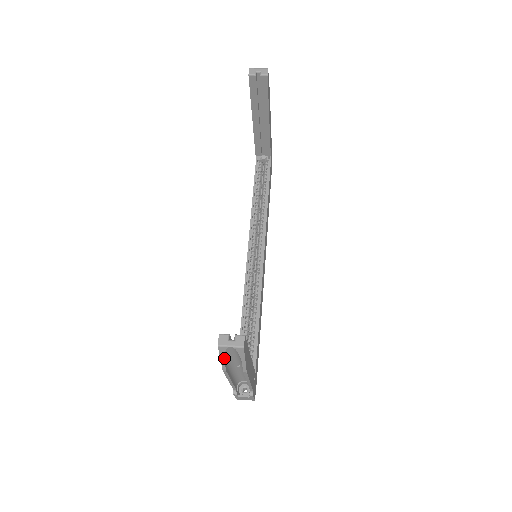
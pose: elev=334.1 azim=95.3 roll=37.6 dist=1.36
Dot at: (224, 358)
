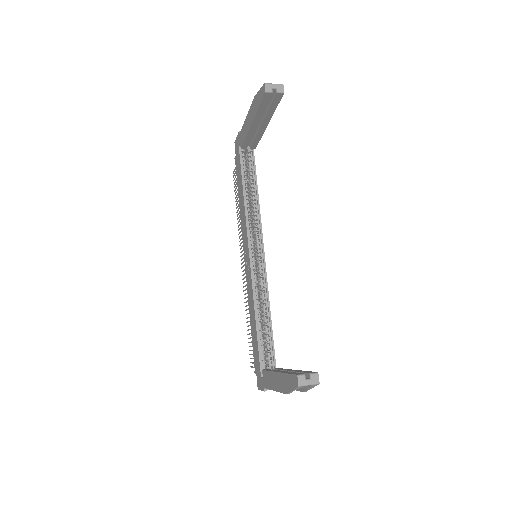
Dot at: occluded
